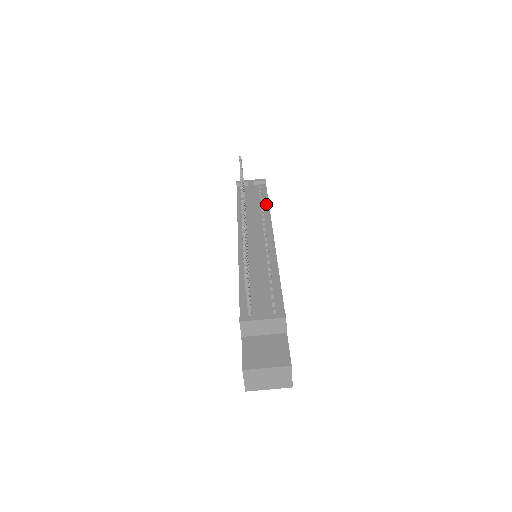
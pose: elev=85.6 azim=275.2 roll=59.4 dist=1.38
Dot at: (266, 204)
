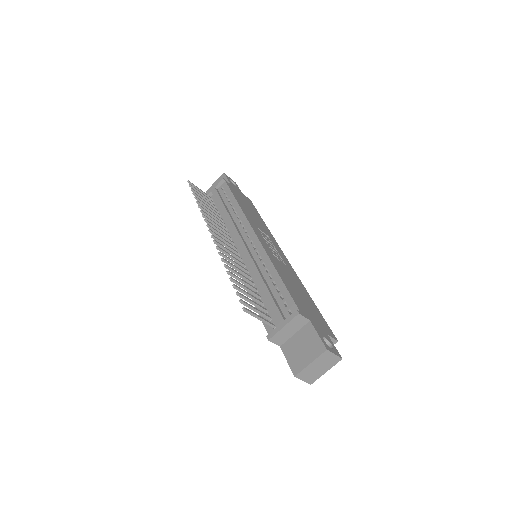
Dot at: (235, 204)
